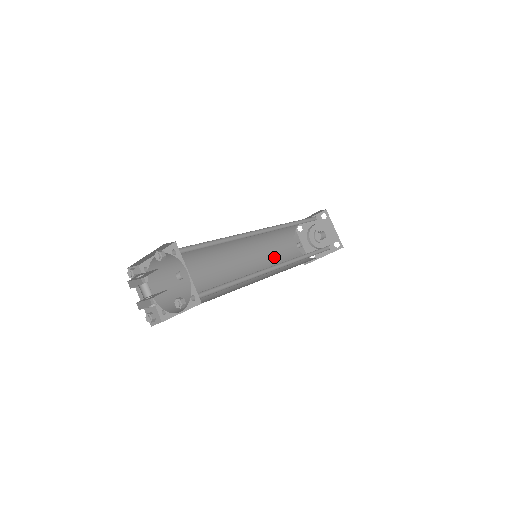
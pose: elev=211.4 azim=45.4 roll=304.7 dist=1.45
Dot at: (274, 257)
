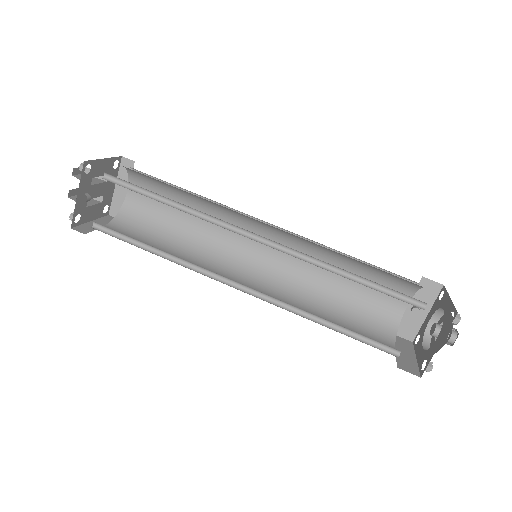
Dot at: (337, 283)
